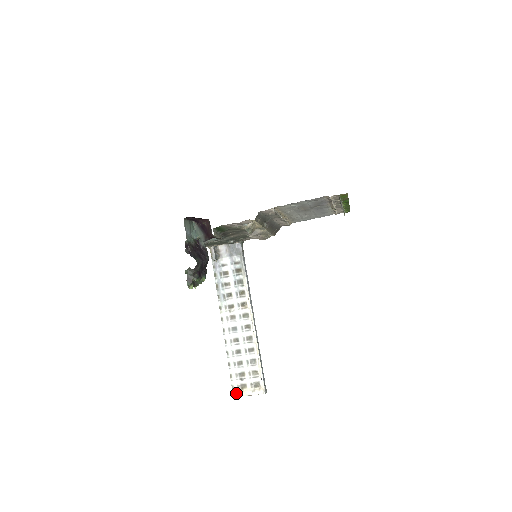
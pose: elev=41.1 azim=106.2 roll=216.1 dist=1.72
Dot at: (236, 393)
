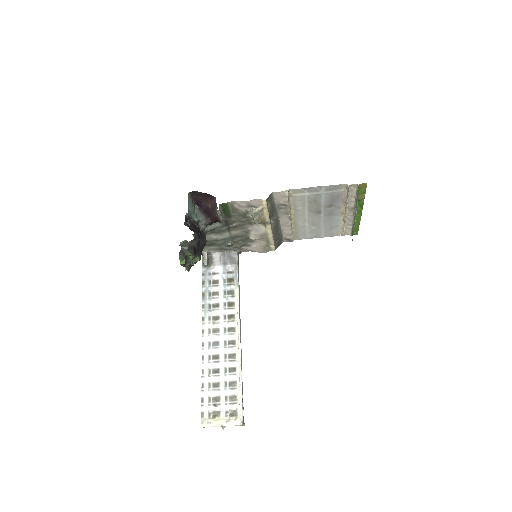
Dot at: (206, 422)
